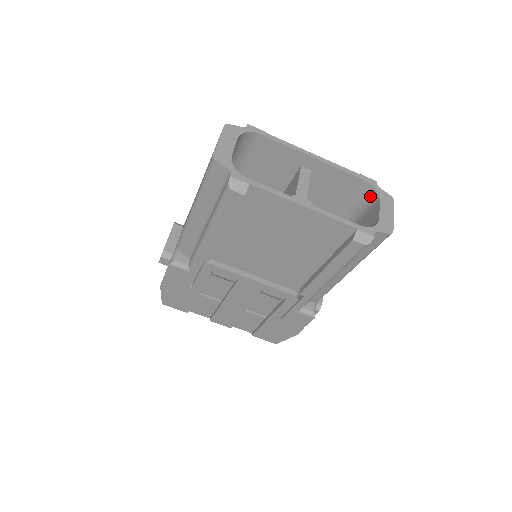
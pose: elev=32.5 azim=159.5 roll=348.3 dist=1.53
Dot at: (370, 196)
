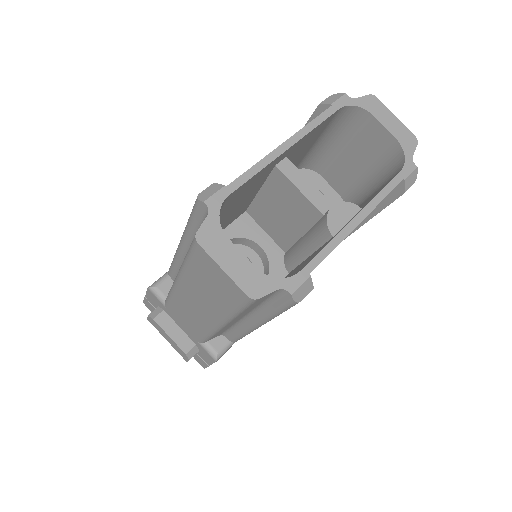
Dot at: (351, 115)
